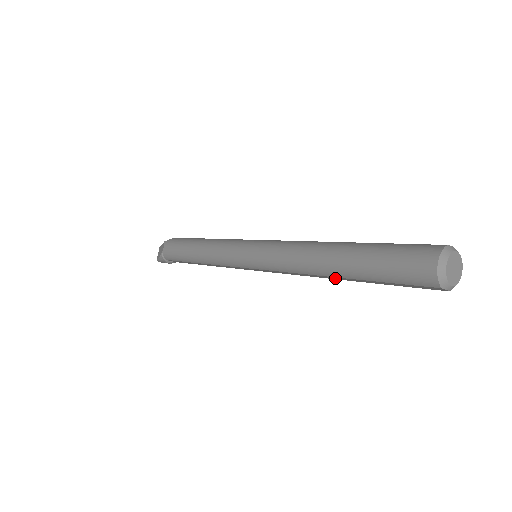
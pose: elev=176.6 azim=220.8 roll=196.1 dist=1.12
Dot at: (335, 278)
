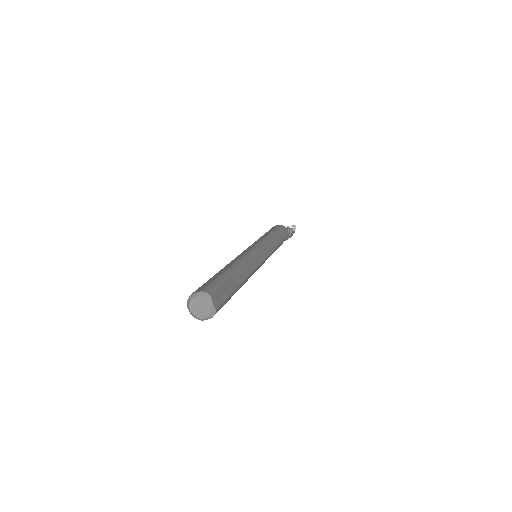
Dot at: occluded
